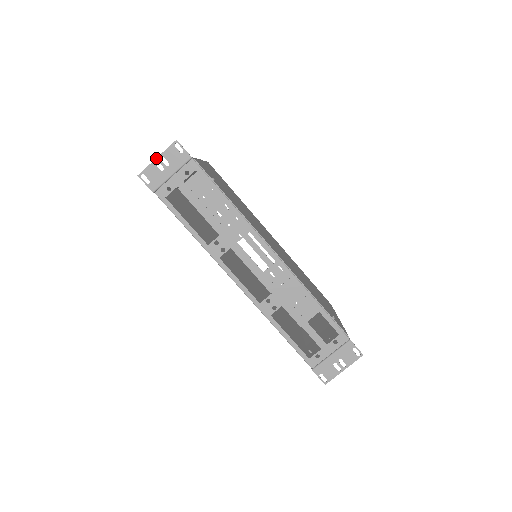
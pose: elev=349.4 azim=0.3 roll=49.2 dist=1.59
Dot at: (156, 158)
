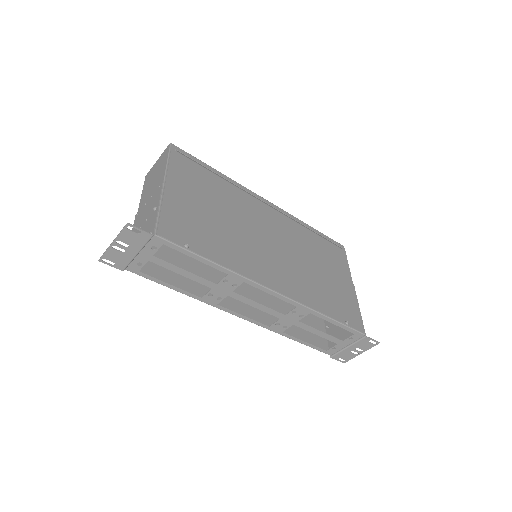
Dot at: (111, 243)
